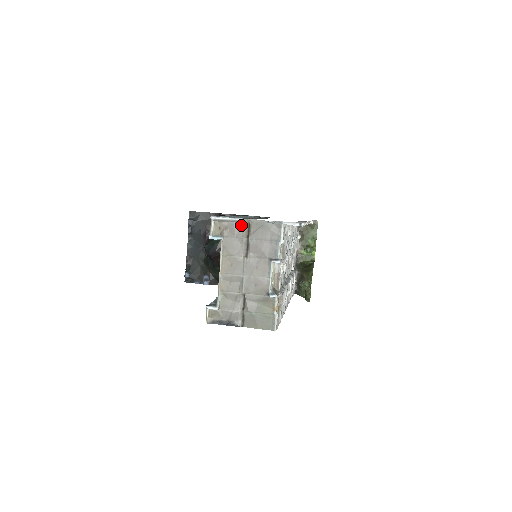
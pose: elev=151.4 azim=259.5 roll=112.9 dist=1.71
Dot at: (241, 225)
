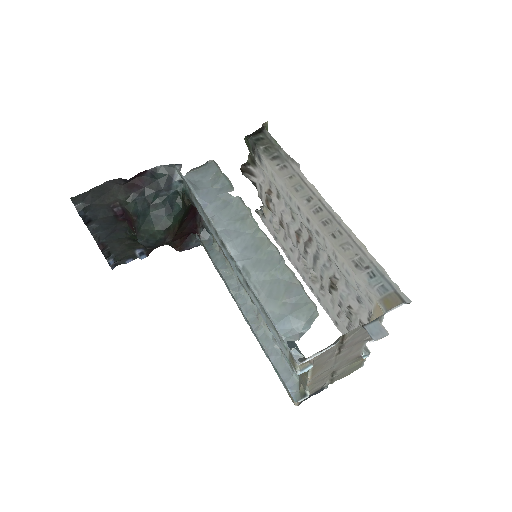
Dot at: (335, 342)
